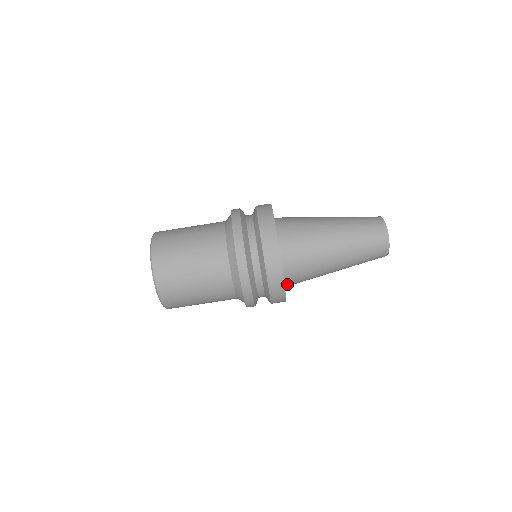
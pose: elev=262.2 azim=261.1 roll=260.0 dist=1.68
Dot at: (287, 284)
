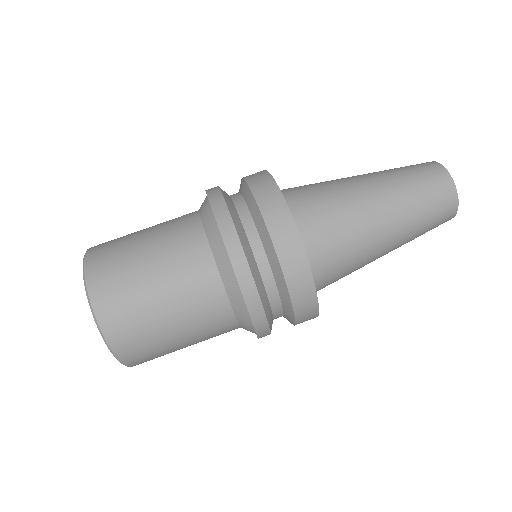
Dot at: (303, 241)
